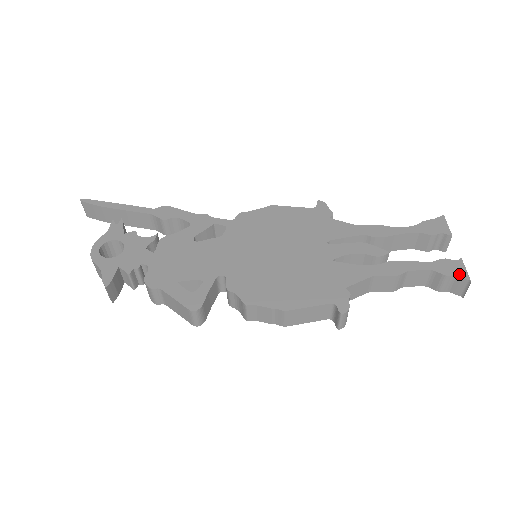
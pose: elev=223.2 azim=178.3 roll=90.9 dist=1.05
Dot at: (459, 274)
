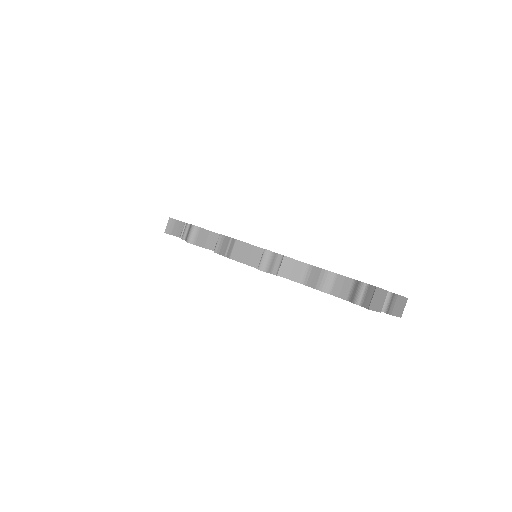
Dot at: occluded
